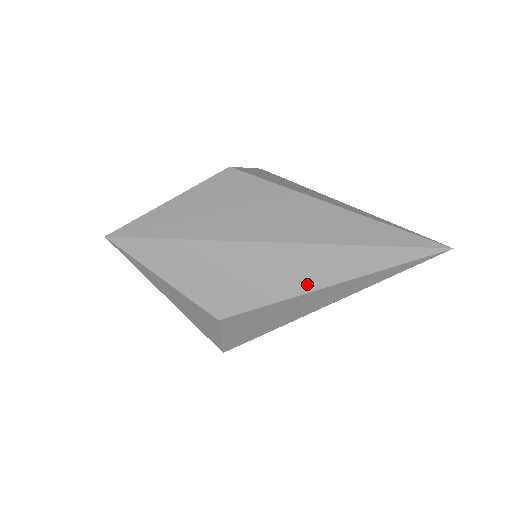
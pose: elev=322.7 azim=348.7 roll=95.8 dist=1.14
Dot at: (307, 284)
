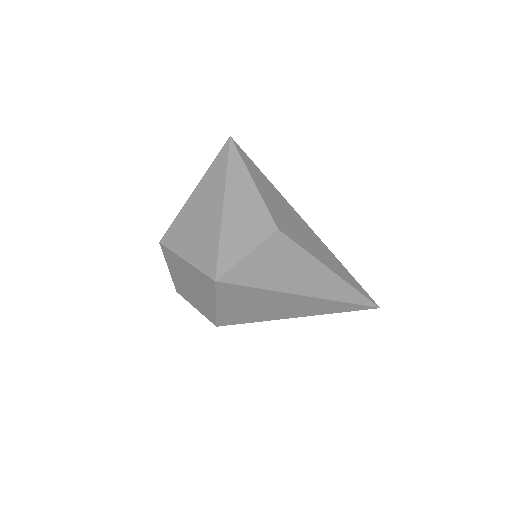
Dot at: (326, 262)
